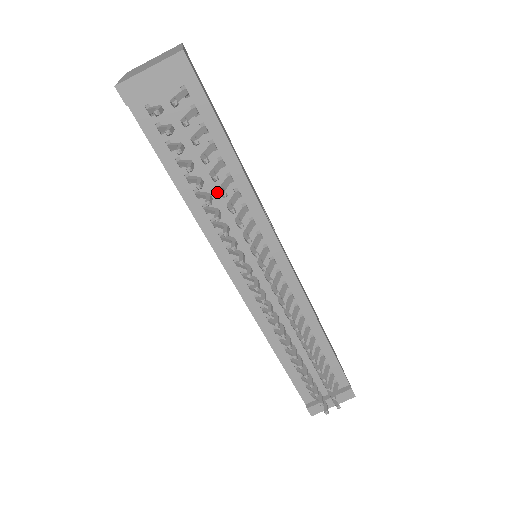
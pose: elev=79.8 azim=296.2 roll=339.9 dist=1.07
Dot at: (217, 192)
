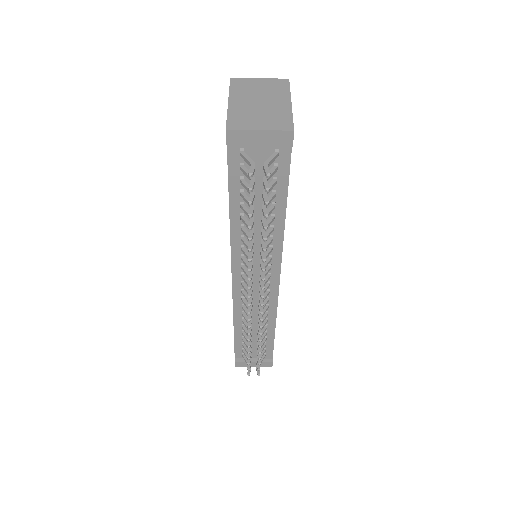
Dot at: (257, 221)
